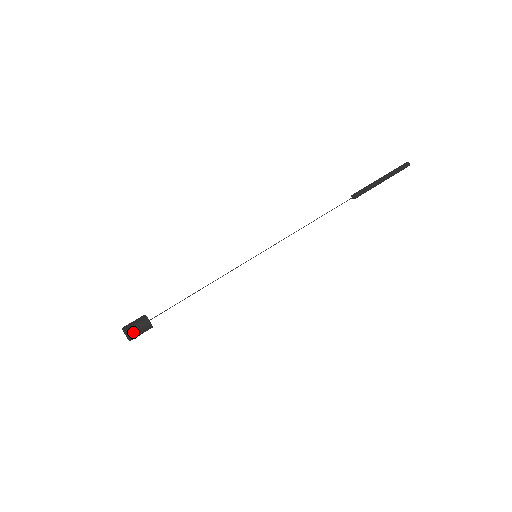
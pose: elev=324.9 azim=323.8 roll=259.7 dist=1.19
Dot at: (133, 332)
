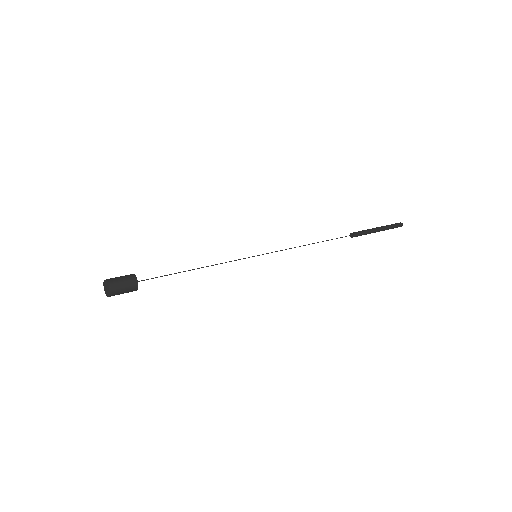
Dot at: (117, 289)
